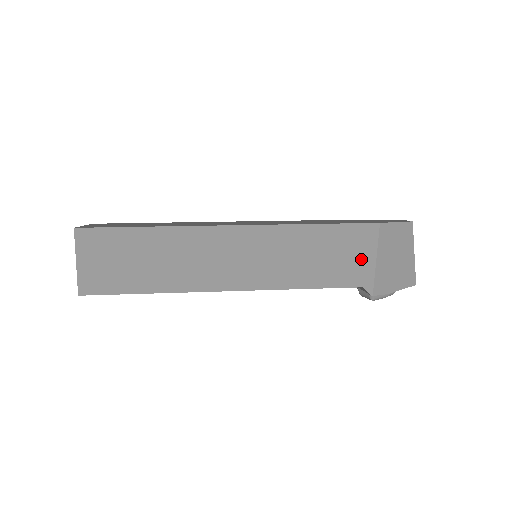
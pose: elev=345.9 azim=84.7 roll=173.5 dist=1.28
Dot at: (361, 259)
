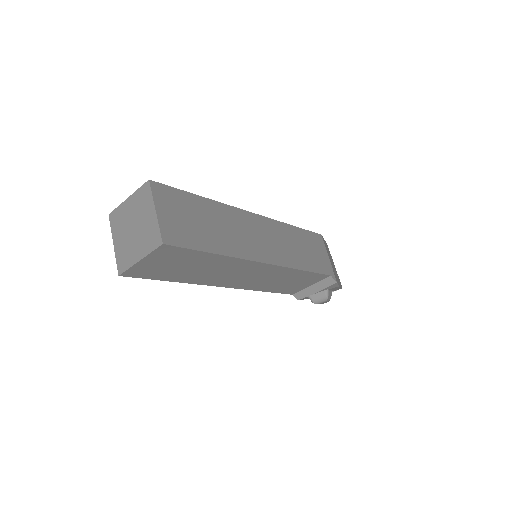
Dot at: (323, 256)
